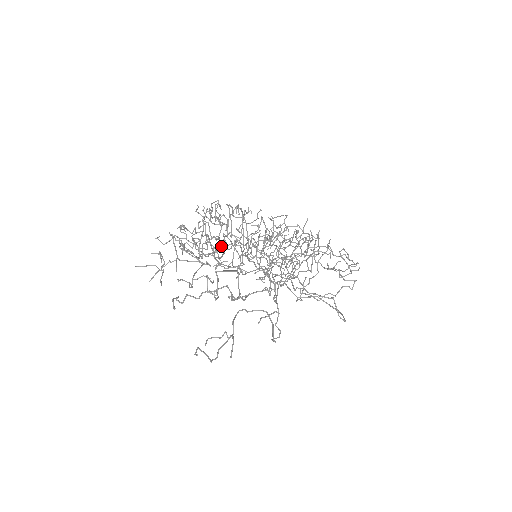
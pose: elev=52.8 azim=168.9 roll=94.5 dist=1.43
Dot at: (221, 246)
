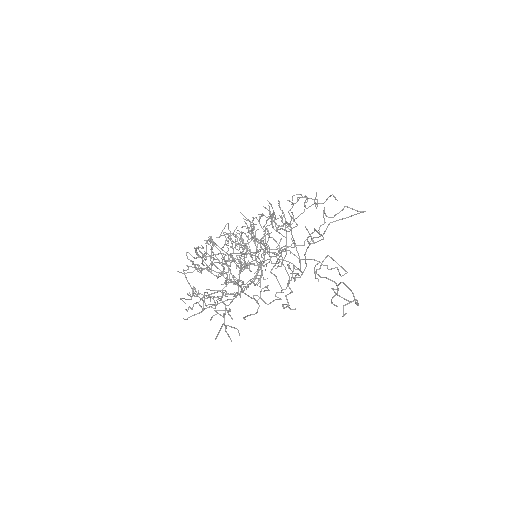
Dot at: (243, 263)
